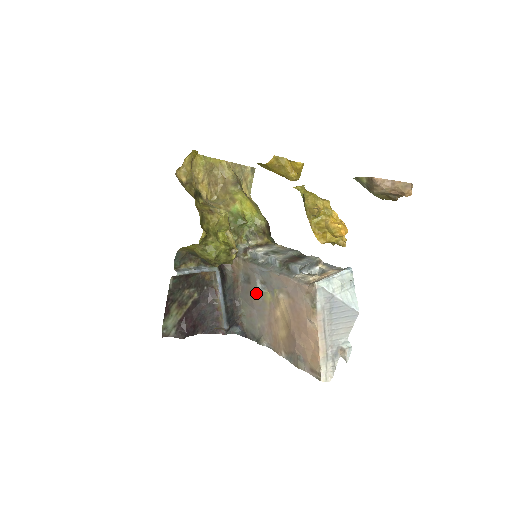
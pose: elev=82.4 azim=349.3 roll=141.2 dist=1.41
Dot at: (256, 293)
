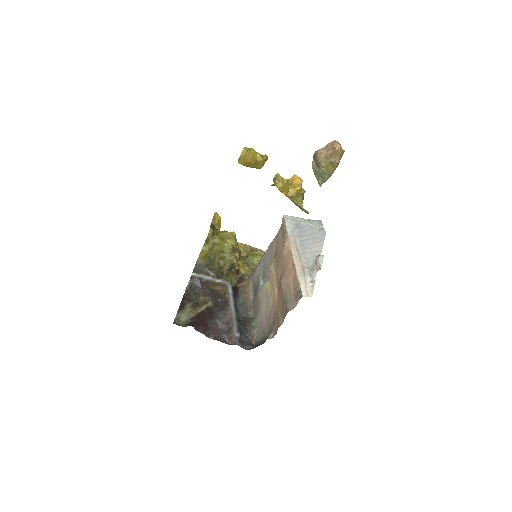
Dot at: (261, 292)
